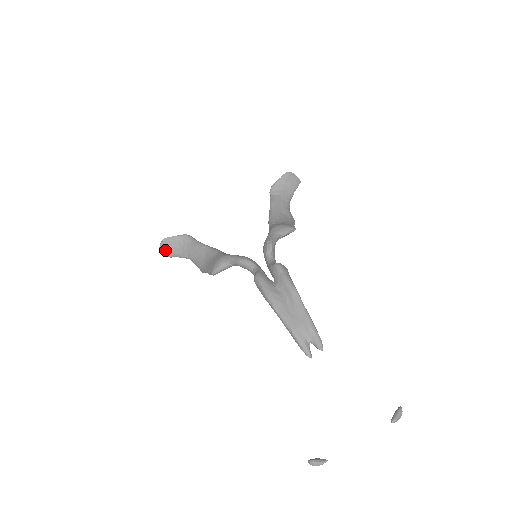
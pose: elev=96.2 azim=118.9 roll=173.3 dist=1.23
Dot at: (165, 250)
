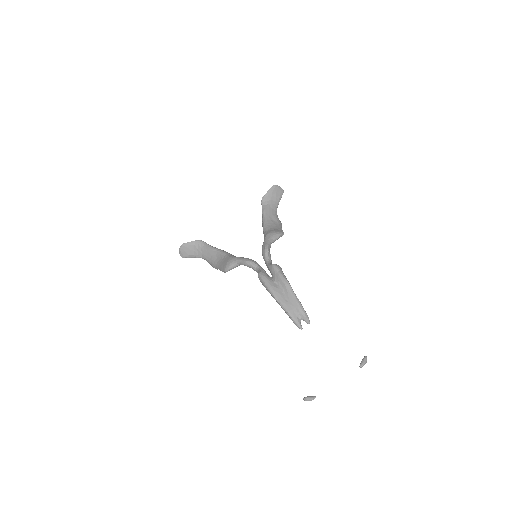
Dot at: (184, 253)
